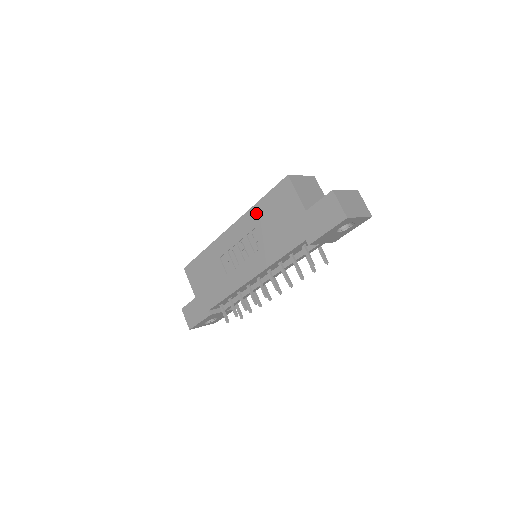
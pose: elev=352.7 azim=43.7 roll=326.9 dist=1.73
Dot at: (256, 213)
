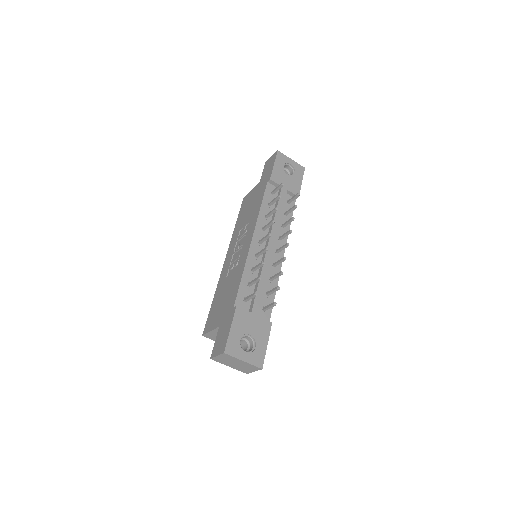
Dot at: (237, 228)
